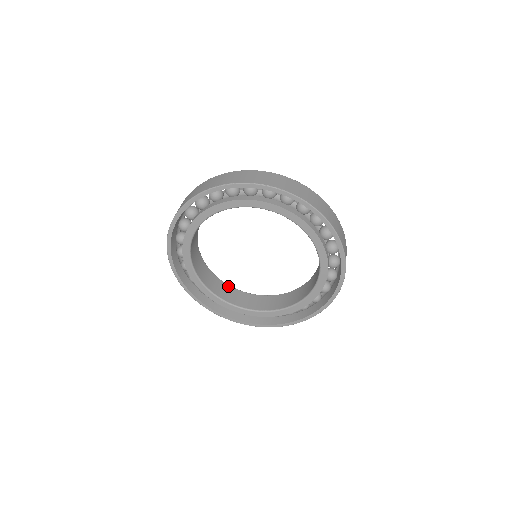
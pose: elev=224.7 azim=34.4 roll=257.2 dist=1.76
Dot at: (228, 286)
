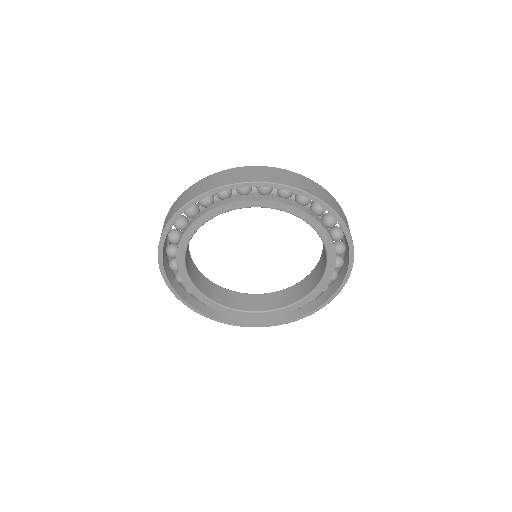
Dot at: (191, 259)
